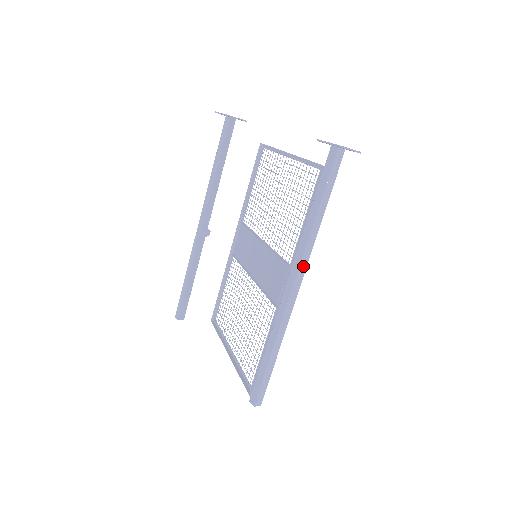
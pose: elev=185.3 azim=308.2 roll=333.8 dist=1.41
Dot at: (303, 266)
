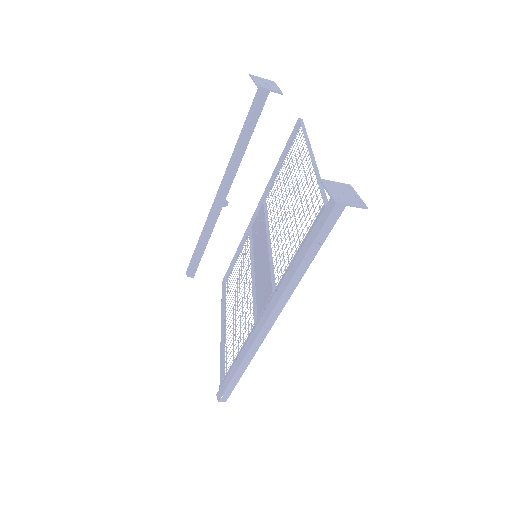
Dot at: (281, 303)
